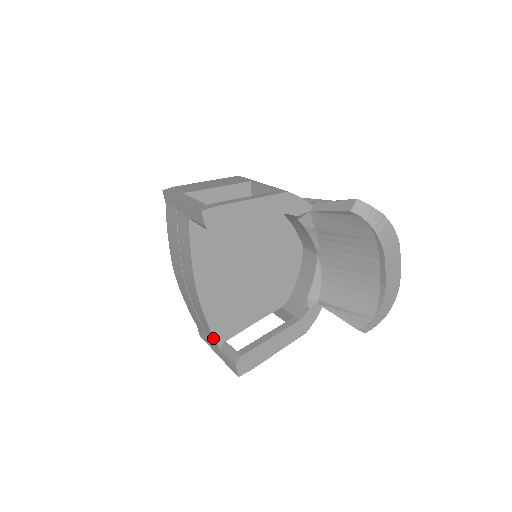
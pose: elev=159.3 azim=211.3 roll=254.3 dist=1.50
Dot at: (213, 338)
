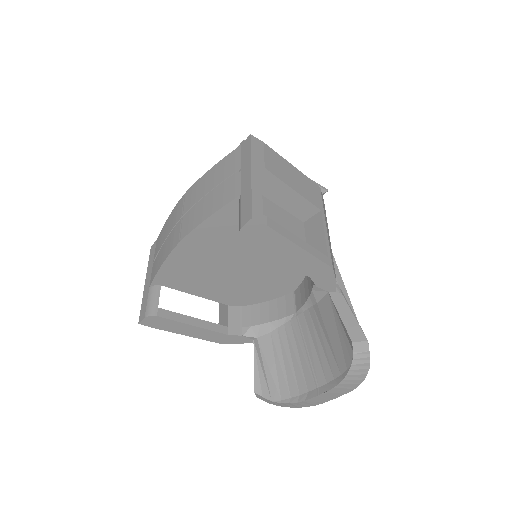
Dot at: (154, 275)
